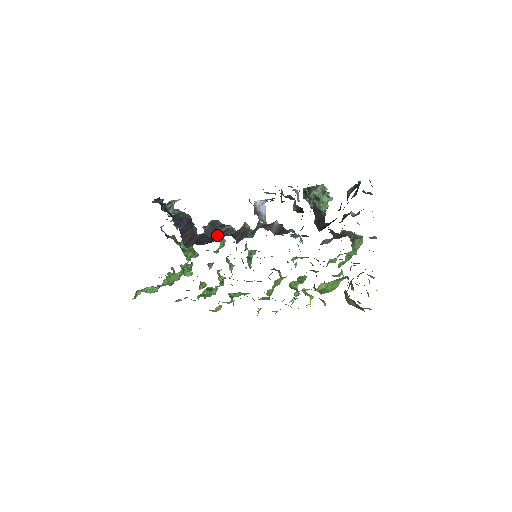
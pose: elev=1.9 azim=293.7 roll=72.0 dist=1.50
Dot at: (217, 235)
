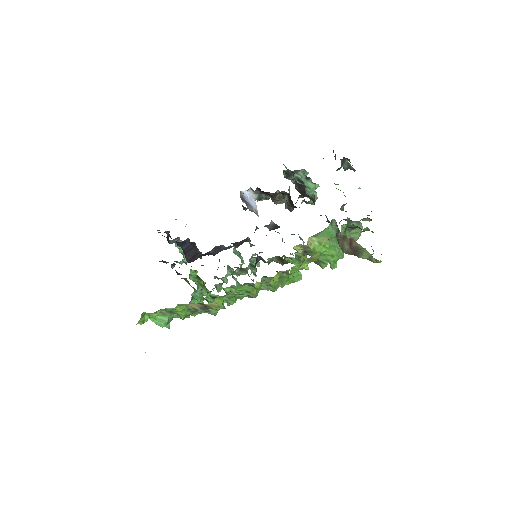
Dot at: (219, 251)
